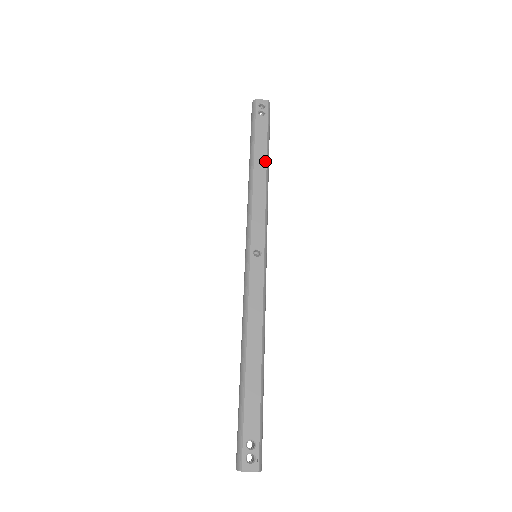
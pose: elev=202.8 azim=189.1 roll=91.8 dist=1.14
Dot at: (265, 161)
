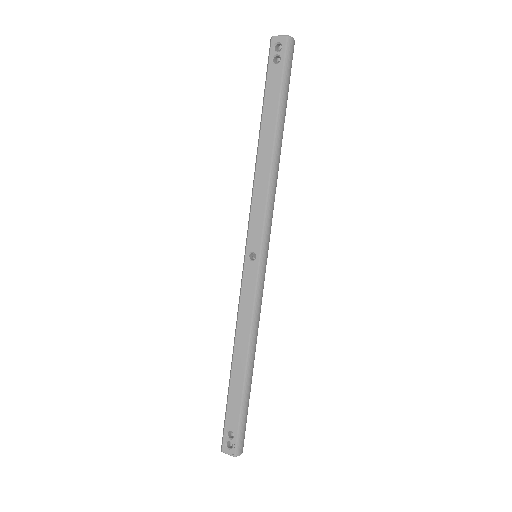
Dot at: (272, 136)
